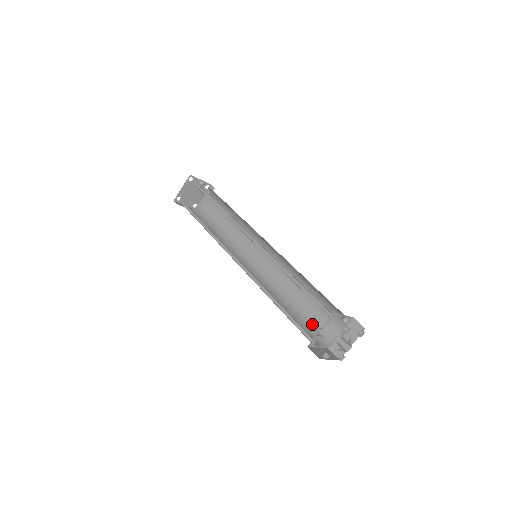
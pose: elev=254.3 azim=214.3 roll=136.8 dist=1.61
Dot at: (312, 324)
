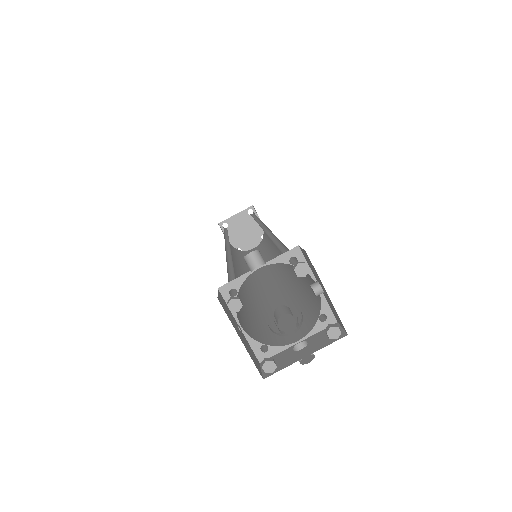
Dot at: (262, 325)
